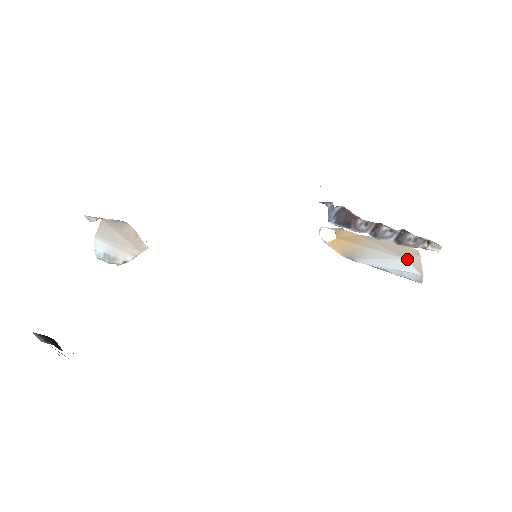
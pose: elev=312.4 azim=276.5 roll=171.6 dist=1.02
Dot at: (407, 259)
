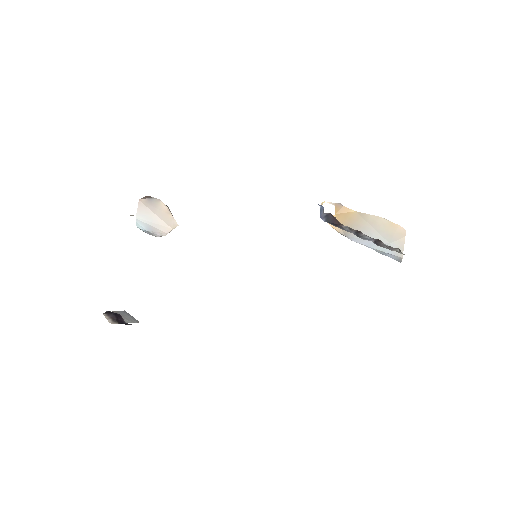
Dot at: (390, 243)
